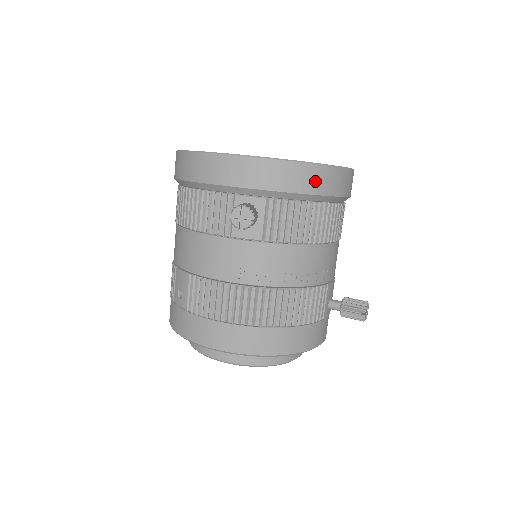
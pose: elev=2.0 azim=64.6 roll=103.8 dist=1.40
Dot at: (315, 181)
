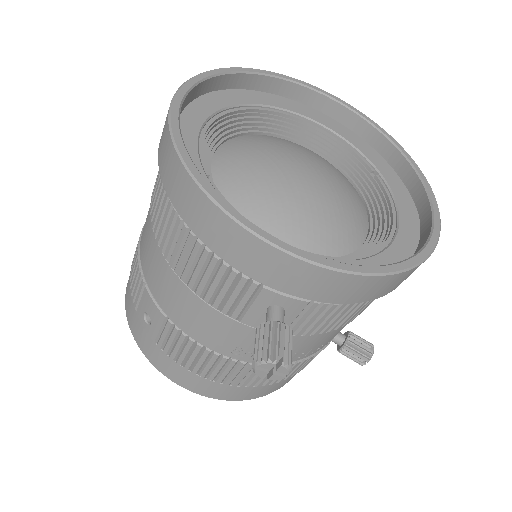
Dot at: (389, 287)
